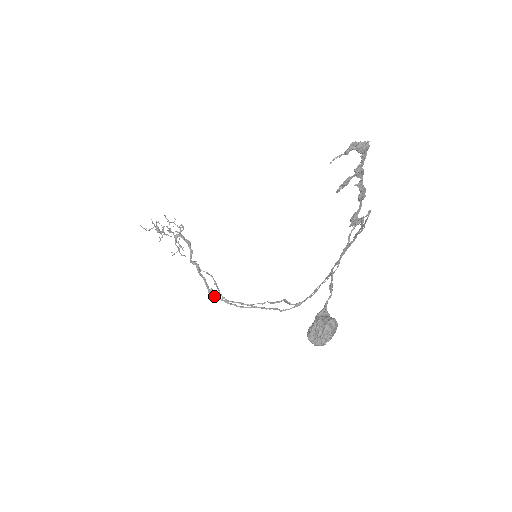
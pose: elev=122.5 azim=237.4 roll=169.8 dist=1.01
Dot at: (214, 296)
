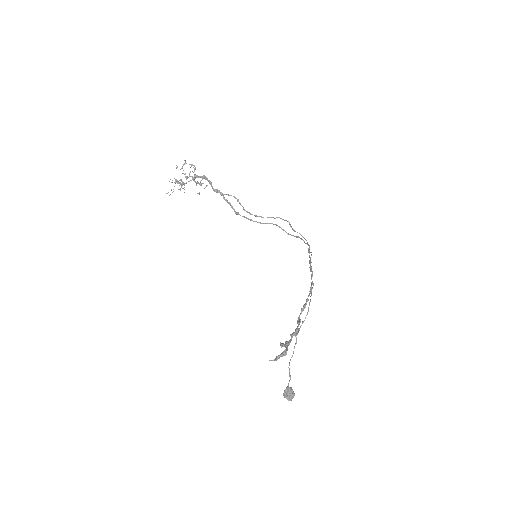
Dot at: occluded
